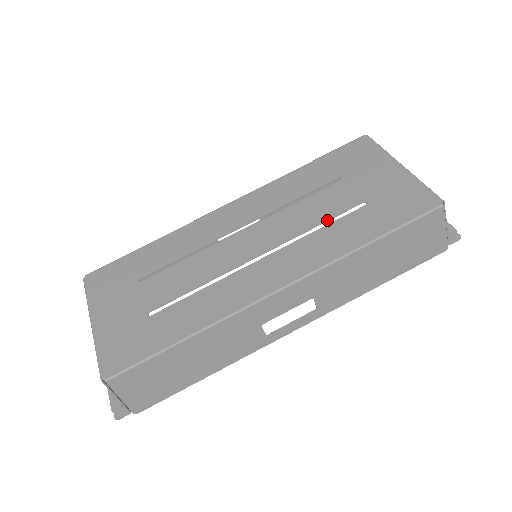
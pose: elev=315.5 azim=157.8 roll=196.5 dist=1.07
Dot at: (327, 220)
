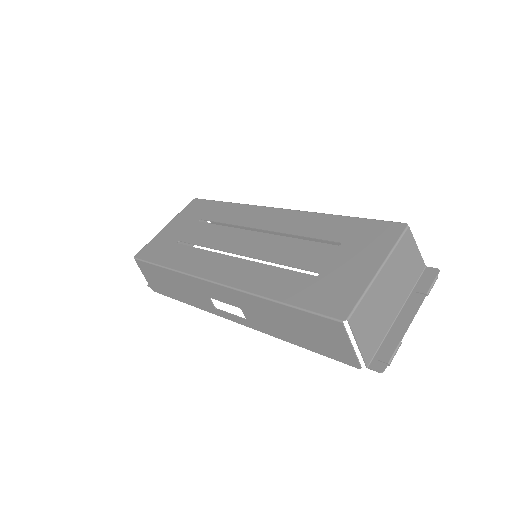
Dot at: (288, 265)
